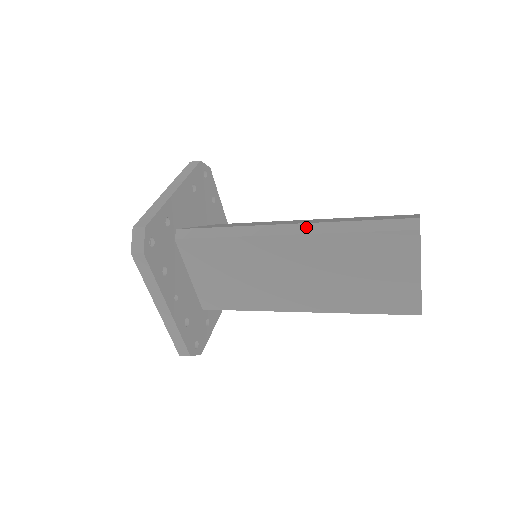
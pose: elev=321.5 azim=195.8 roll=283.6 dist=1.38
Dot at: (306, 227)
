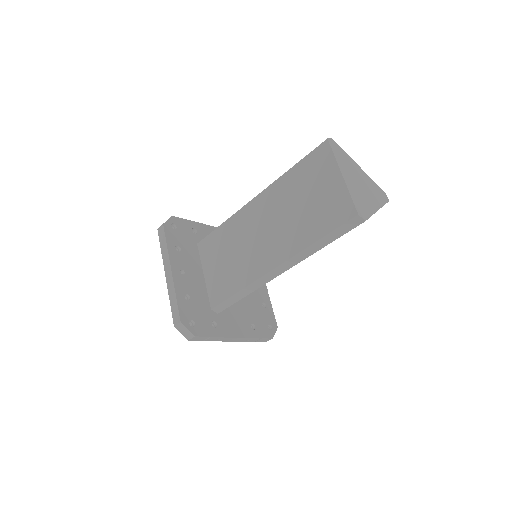
Dot at: occluded
